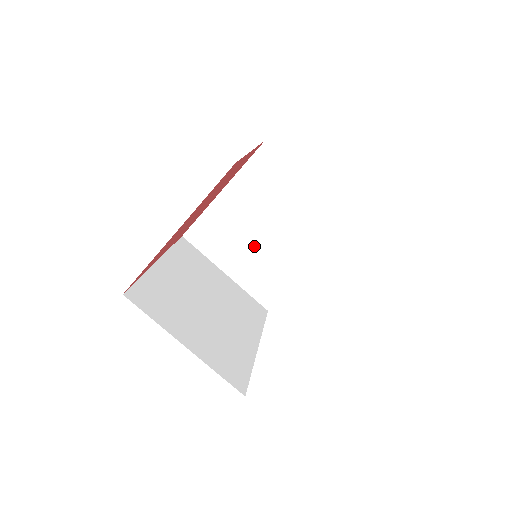
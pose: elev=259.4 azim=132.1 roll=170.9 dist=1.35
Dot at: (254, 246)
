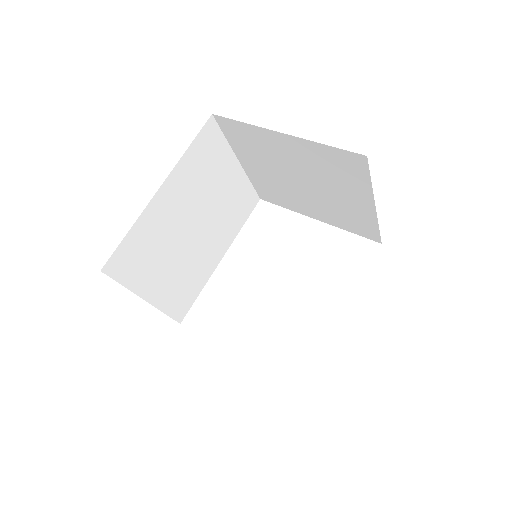
Dot at: (281, 176)
